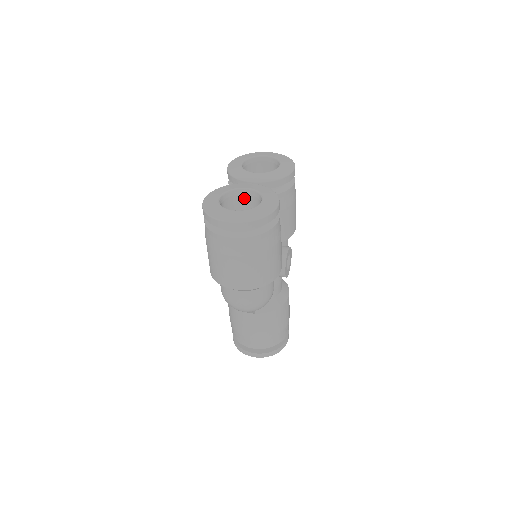
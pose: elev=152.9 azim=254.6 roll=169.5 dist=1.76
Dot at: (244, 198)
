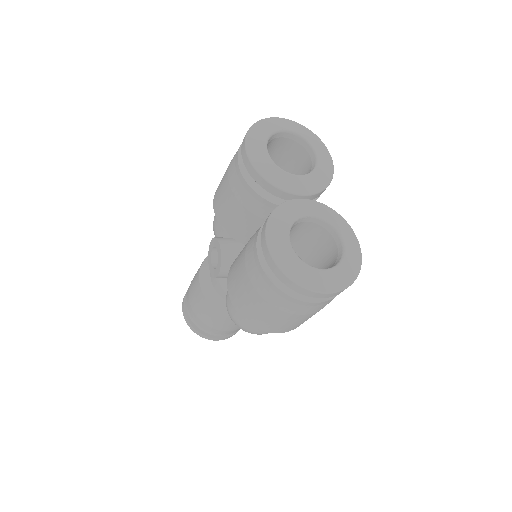
Dot at: (301, 225)
